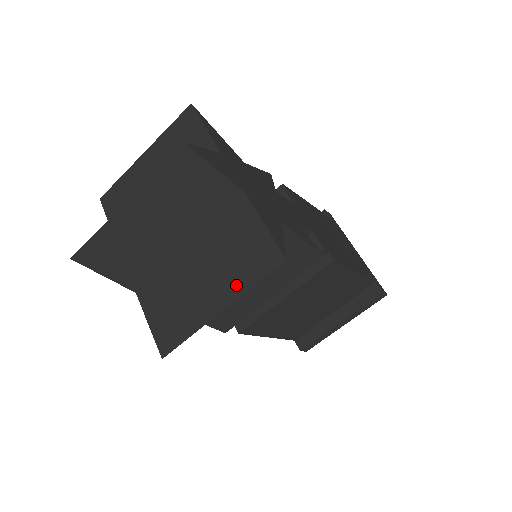
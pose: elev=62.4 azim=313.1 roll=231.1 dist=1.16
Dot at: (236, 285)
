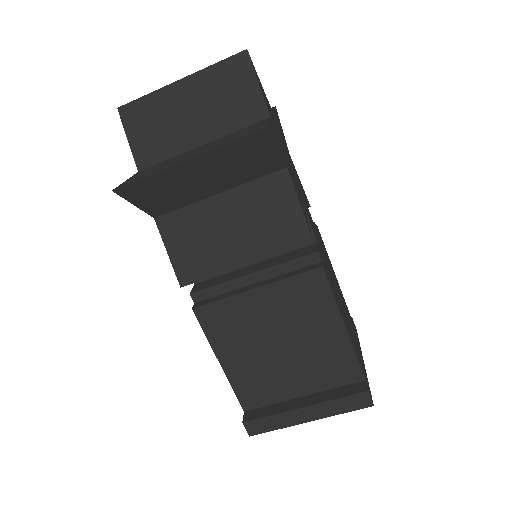
Dot at: (214, 147)
